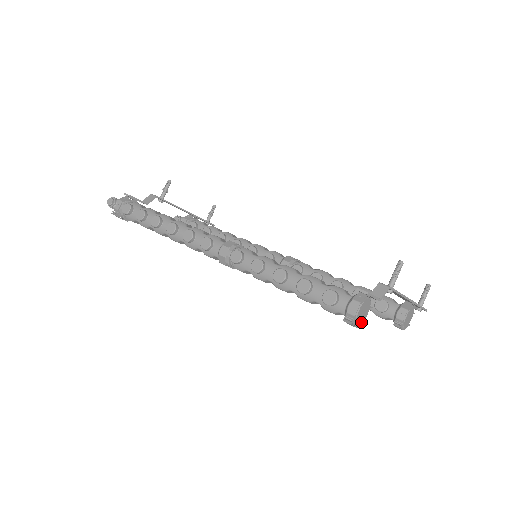
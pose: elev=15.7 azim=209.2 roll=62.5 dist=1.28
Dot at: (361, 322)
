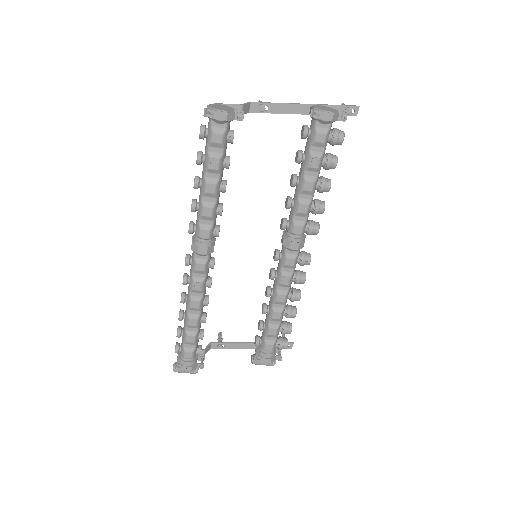
Dot at: (227, 111)
